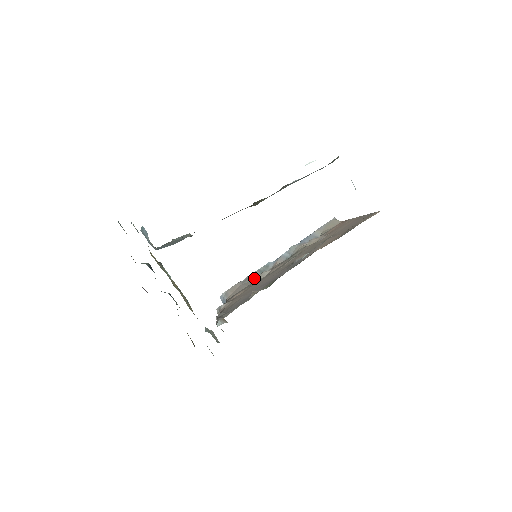
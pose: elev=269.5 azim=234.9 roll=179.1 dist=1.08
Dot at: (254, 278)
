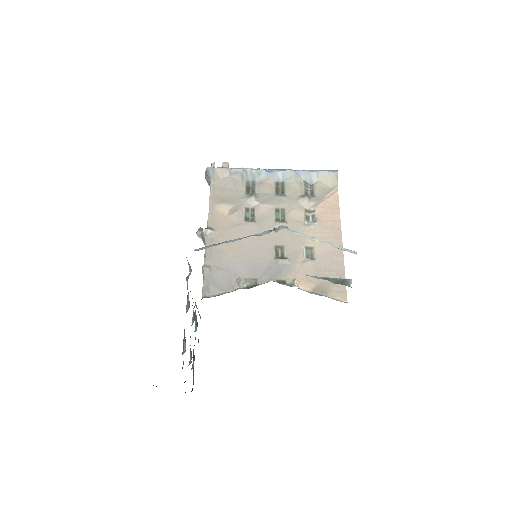
Dot at: (243, 180)
